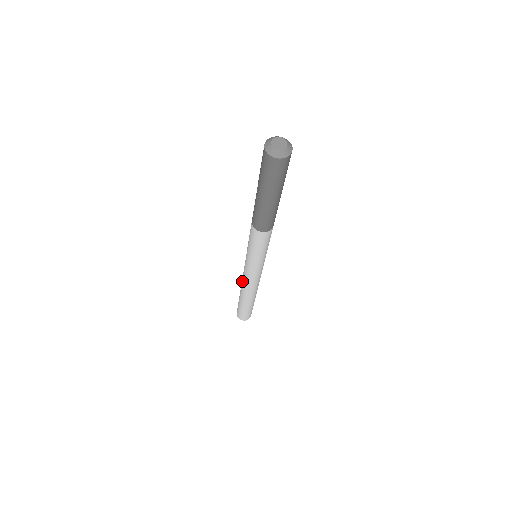
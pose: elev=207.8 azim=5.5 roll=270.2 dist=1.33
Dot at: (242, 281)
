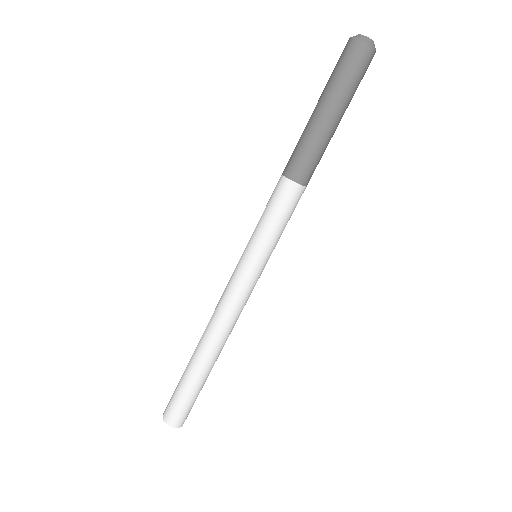
Dot at: (215, 318)
